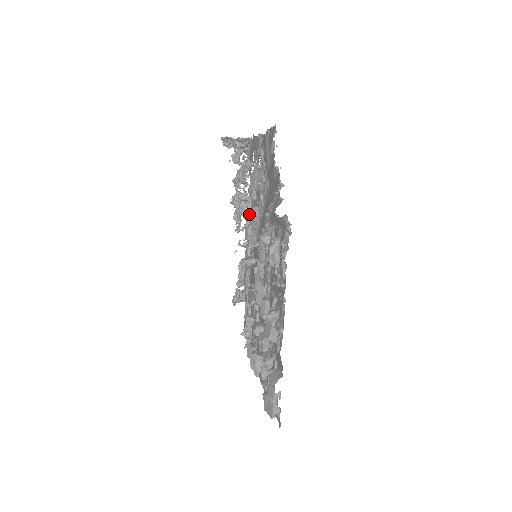
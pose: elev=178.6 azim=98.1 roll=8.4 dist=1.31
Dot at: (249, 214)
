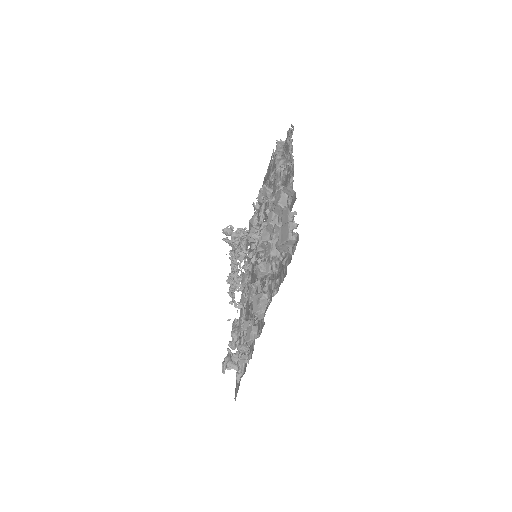
Dot at: (245, 270)
